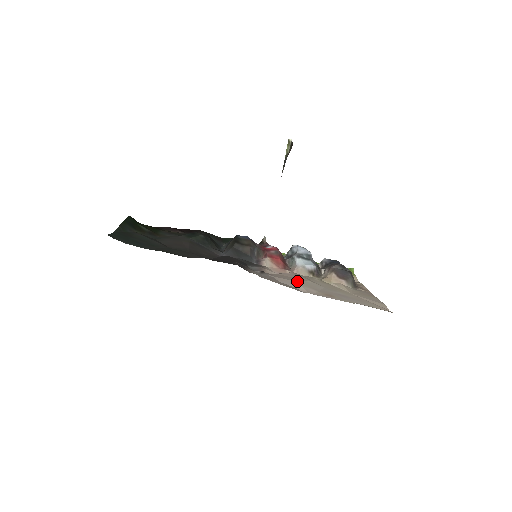
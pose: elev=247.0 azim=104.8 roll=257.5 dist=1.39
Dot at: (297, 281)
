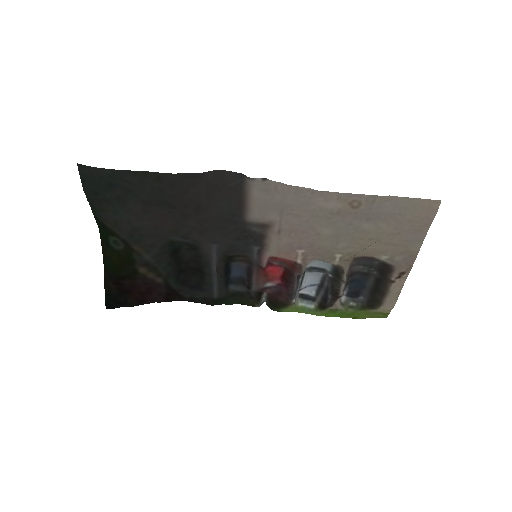
Dot at: (310, 215)
